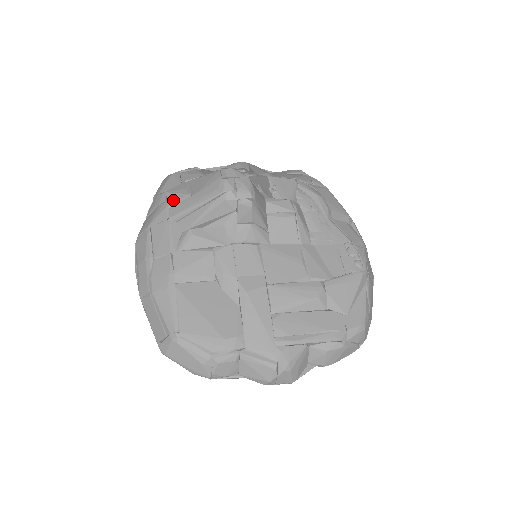
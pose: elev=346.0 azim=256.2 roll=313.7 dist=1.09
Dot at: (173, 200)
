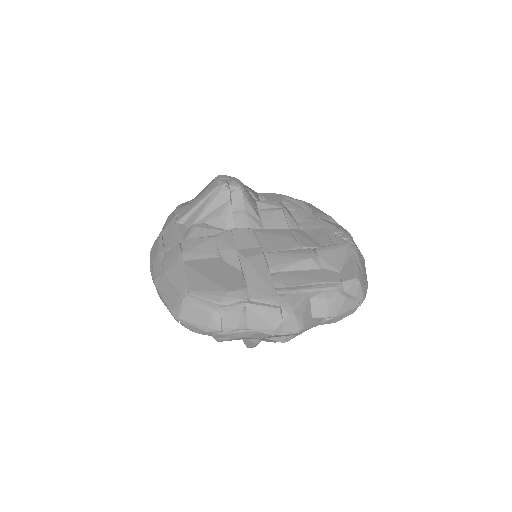
Dot at: (179, 211)
